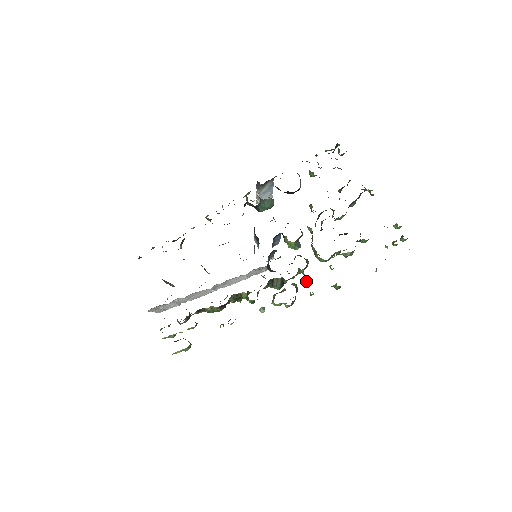
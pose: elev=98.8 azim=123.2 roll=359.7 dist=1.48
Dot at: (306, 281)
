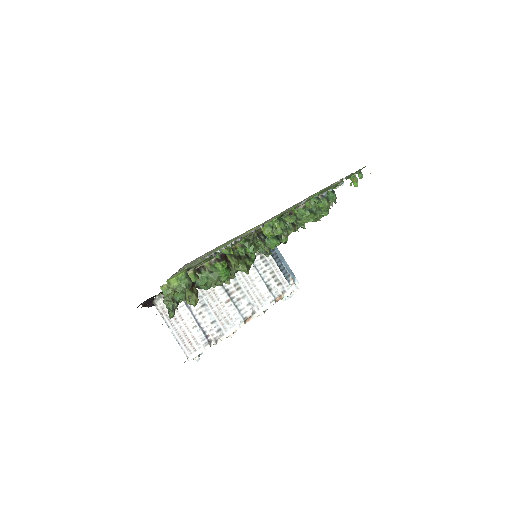
Dot at: (289, 216)
